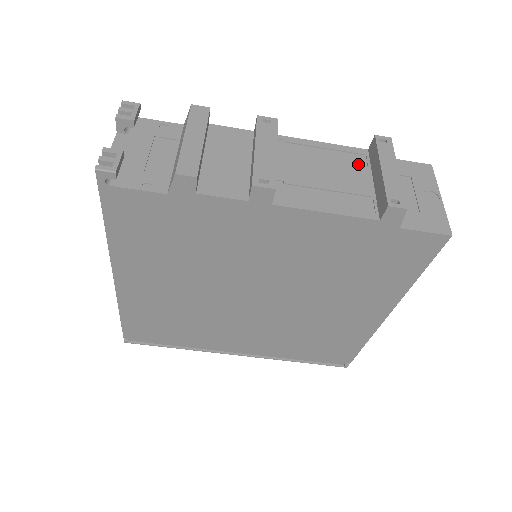
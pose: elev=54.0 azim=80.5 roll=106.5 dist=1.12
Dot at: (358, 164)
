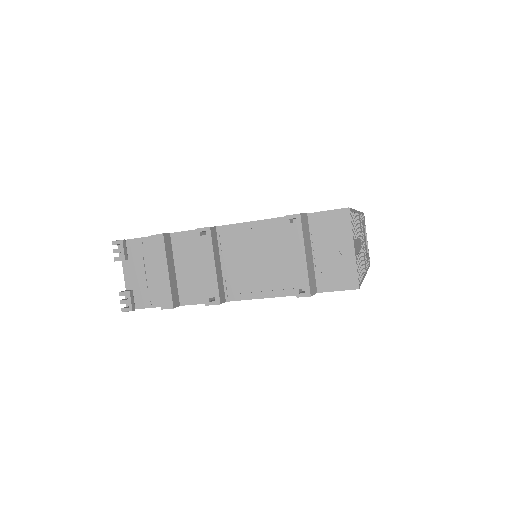
Dot at: (282, 237)
